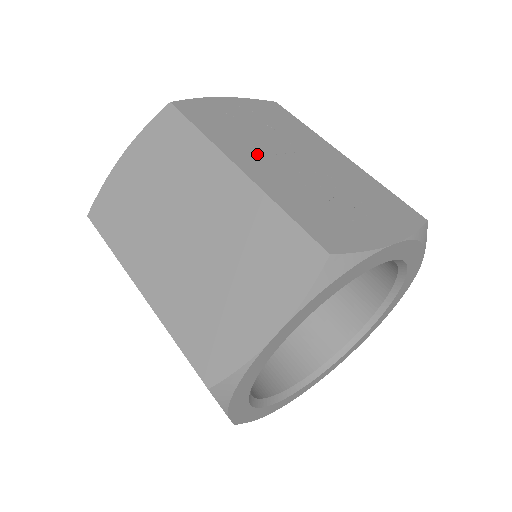
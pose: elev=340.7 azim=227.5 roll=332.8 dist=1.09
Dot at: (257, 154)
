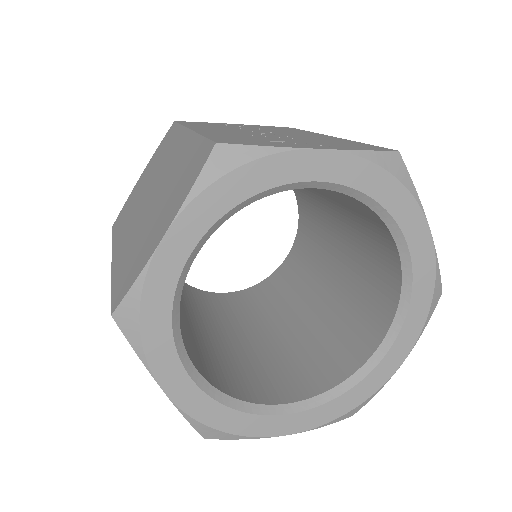
Dot at: (223, 129)
